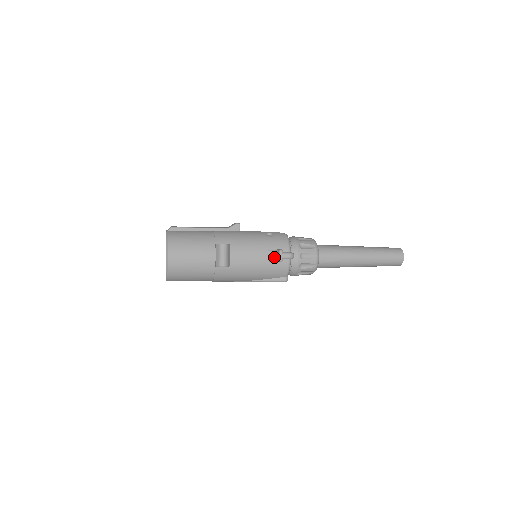
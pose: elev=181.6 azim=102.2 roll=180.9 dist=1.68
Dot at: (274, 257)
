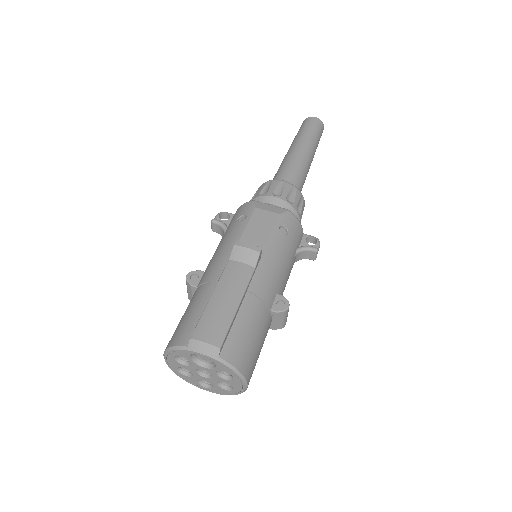
Dot at: (302, 257)
